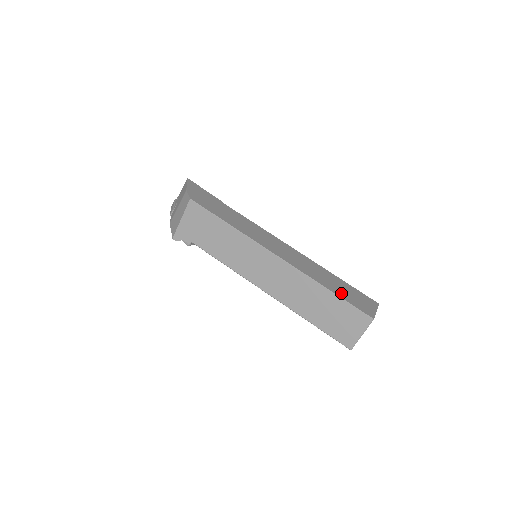
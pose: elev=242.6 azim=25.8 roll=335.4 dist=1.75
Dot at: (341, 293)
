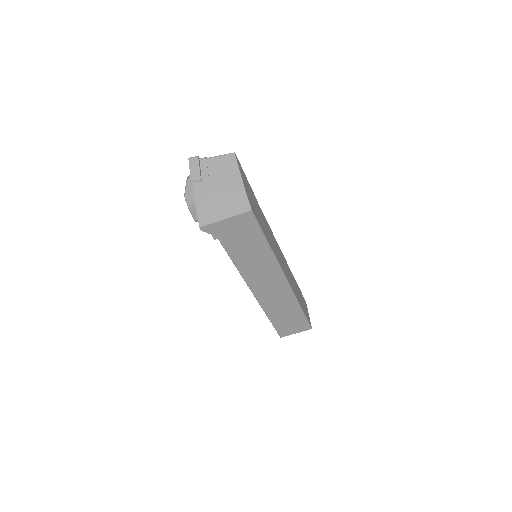
Dot at: (303, 307)
